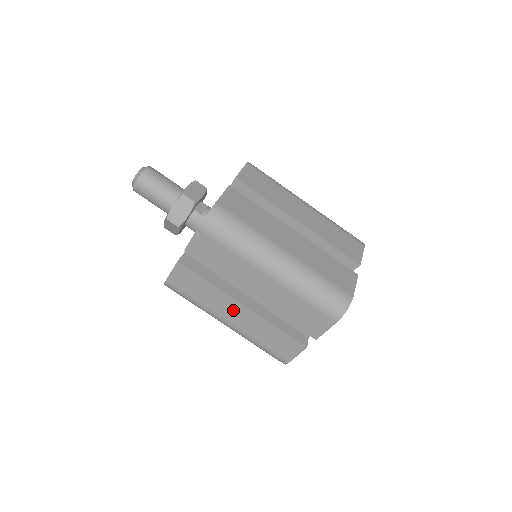
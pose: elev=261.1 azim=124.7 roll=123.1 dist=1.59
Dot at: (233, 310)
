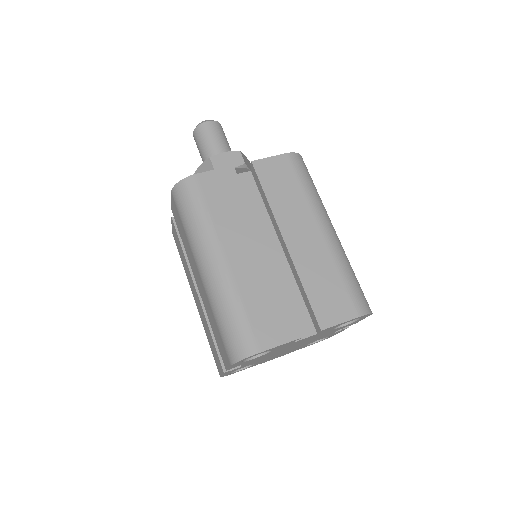
Dot at: (194, 291)
